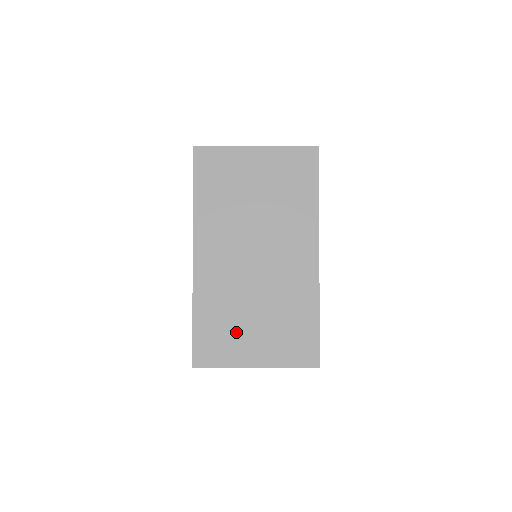
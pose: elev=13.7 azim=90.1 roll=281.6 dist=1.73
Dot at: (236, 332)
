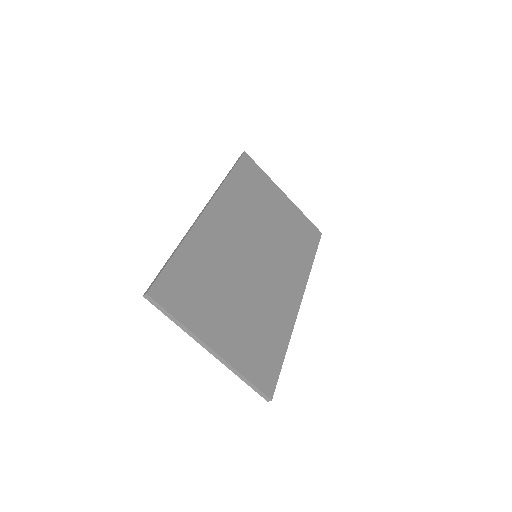
Dot at: (211, 299)
